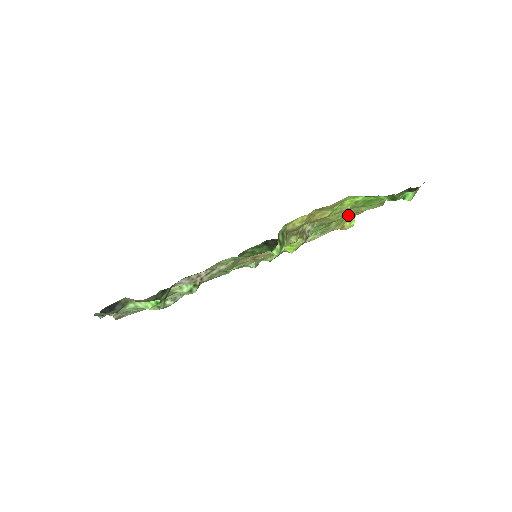
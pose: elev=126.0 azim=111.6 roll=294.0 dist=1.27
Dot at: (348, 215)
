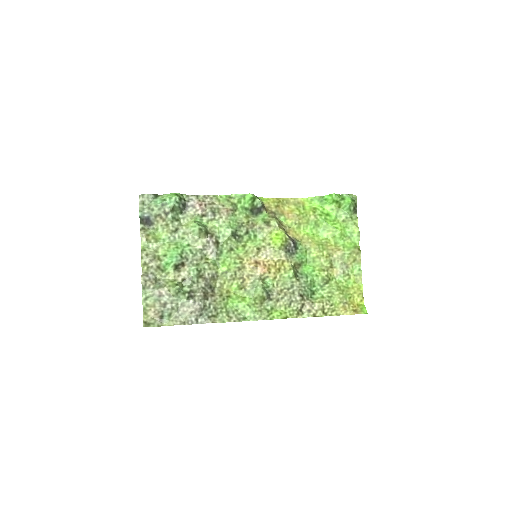
Dot at: (330, 250)
